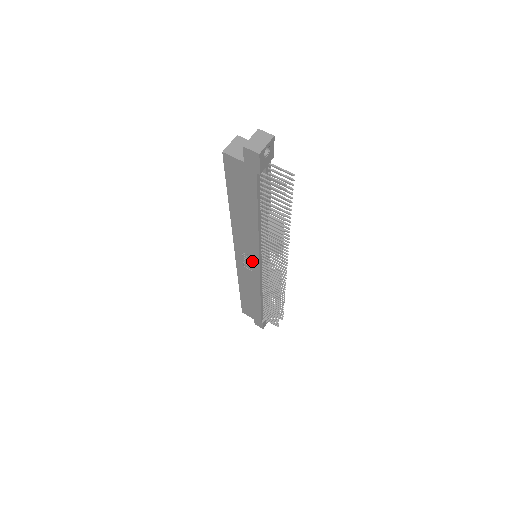
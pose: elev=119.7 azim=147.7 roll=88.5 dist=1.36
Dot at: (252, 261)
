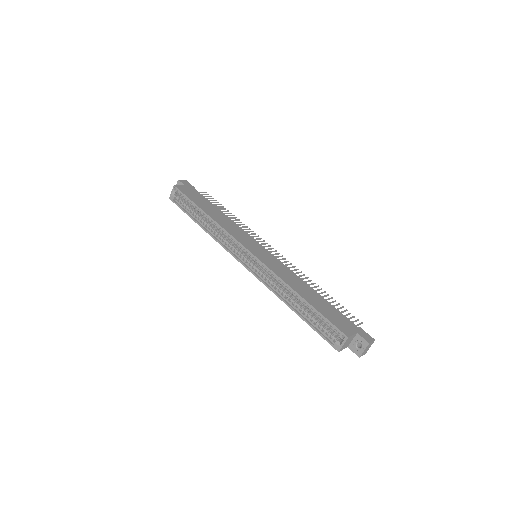
Dot at: occluded
